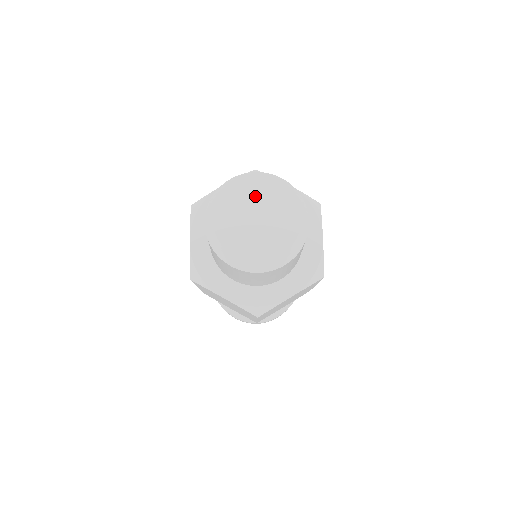
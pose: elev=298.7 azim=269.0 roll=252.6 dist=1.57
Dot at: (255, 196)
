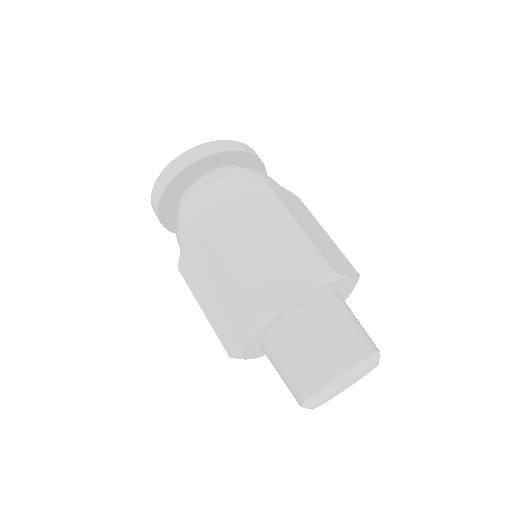
Dot at: occluded
